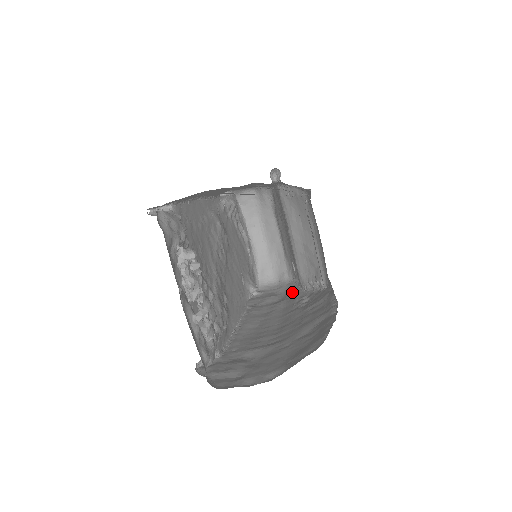
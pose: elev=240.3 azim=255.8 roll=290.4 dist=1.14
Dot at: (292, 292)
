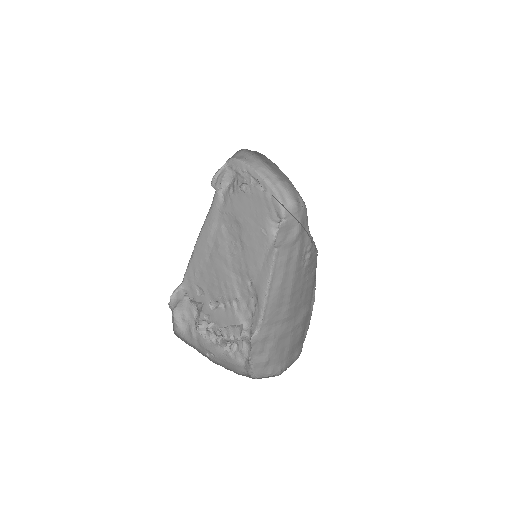
Dot at: occluded
